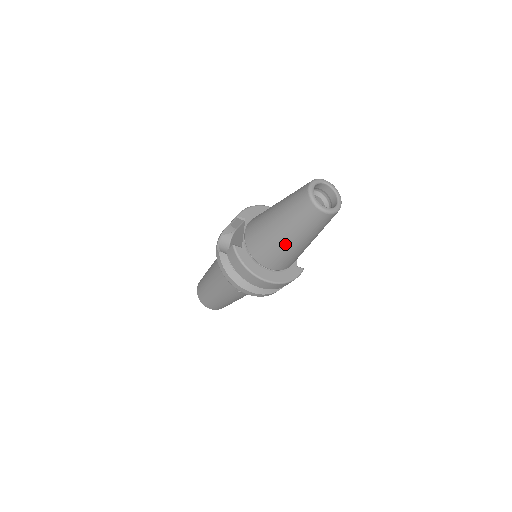
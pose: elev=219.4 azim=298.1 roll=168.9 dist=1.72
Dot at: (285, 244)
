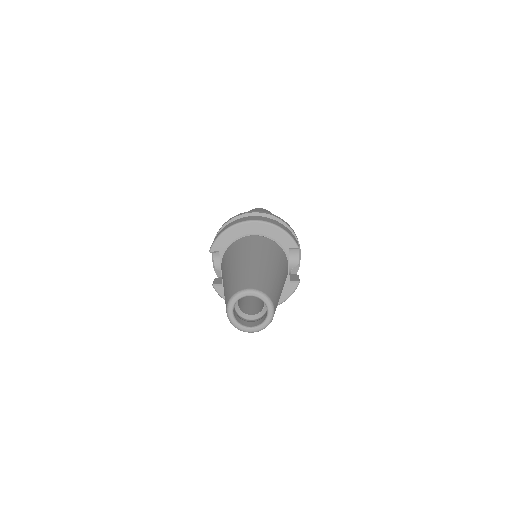
Dot at: occluded
